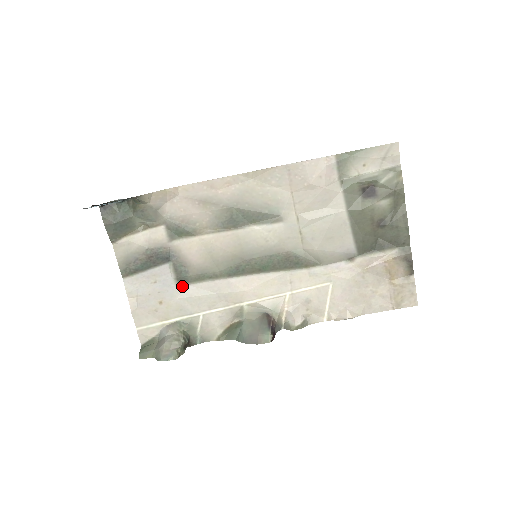
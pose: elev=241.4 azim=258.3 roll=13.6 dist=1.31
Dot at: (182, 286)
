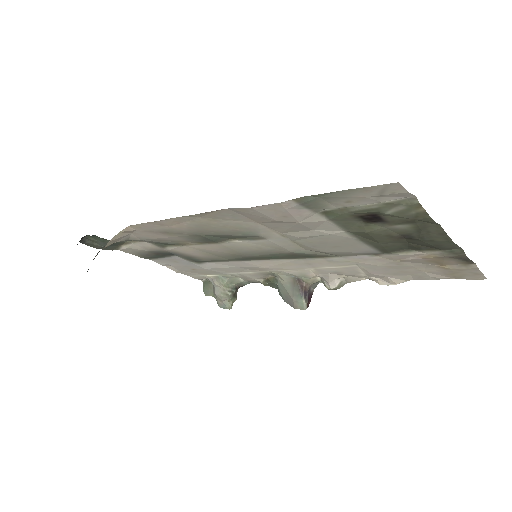
Dot at: (203, 263)
